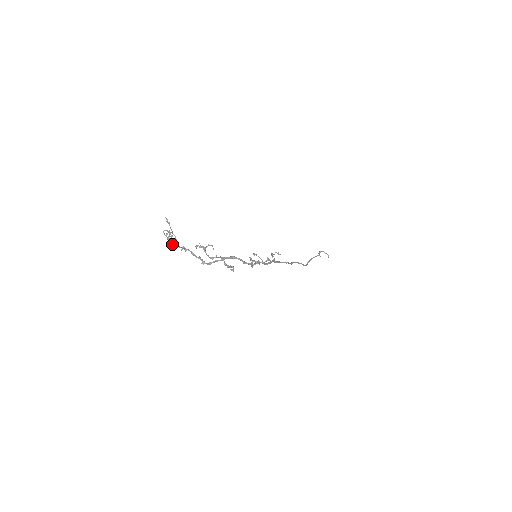
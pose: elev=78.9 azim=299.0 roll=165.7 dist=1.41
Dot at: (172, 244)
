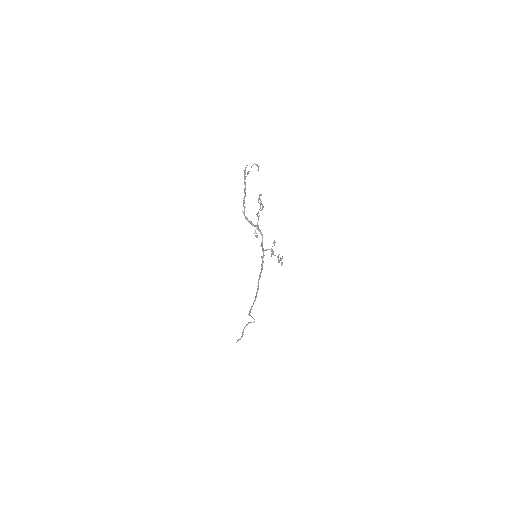
Dot at: occluded
